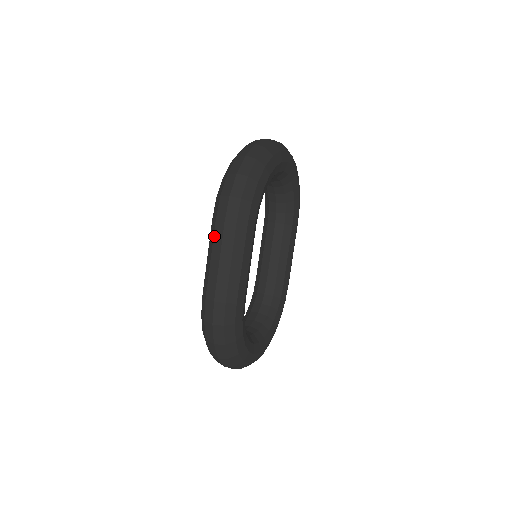
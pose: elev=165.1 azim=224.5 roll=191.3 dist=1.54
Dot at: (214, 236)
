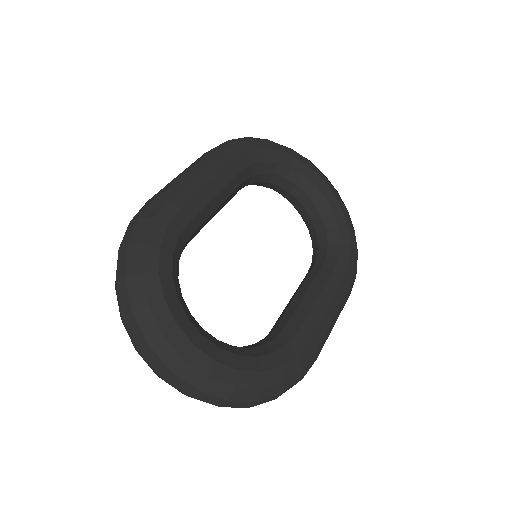
Dot at: occluded
